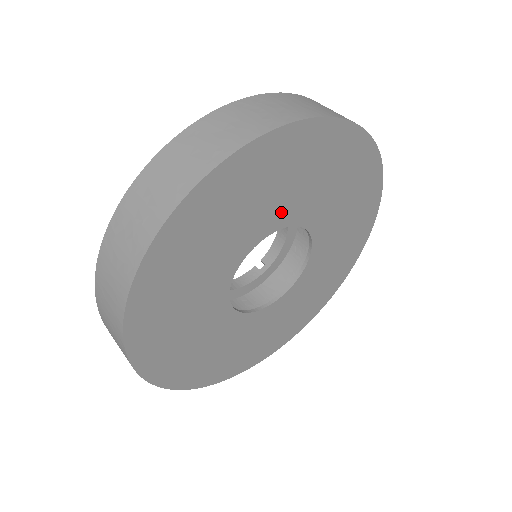
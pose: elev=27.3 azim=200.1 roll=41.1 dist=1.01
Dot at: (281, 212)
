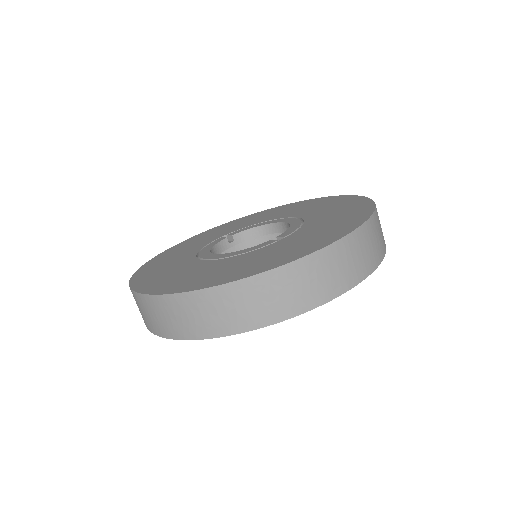
Dot at: occluded
